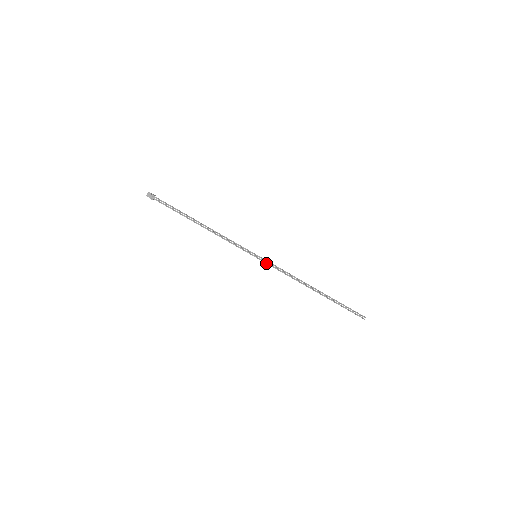
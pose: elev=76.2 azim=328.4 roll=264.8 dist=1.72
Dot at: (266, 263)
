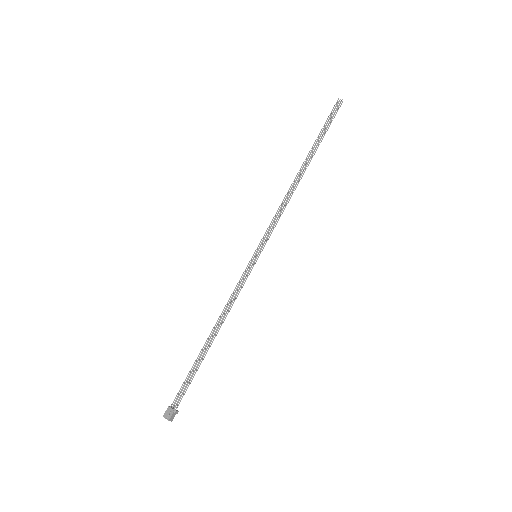
Dot at: occluded
